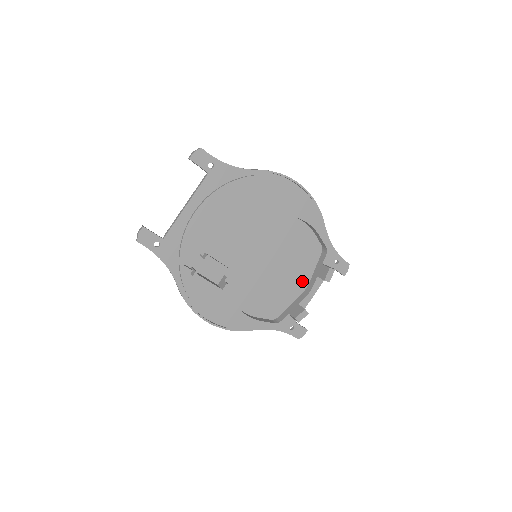
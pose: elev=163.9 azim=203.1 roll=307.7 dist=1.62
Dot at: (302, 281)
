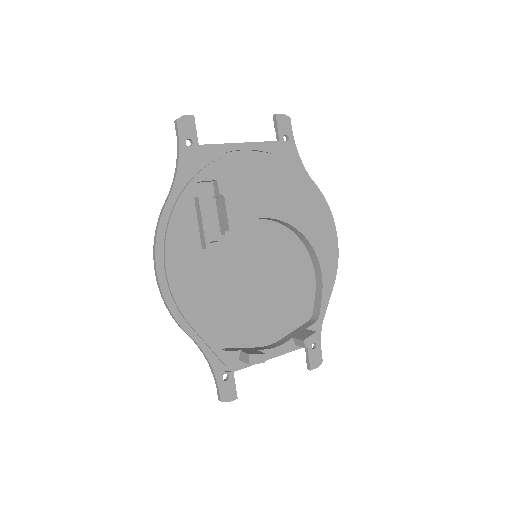
Dot at: (272, 332)
